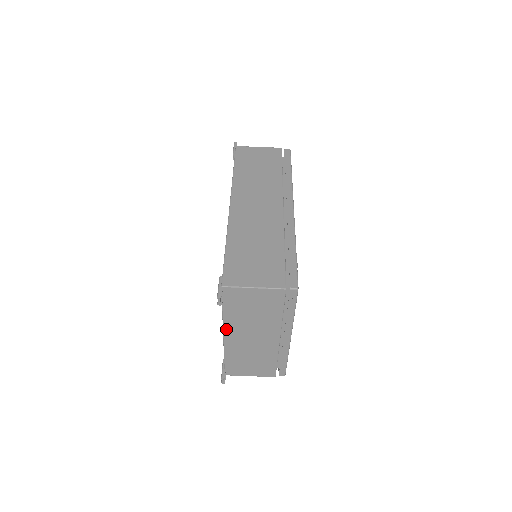
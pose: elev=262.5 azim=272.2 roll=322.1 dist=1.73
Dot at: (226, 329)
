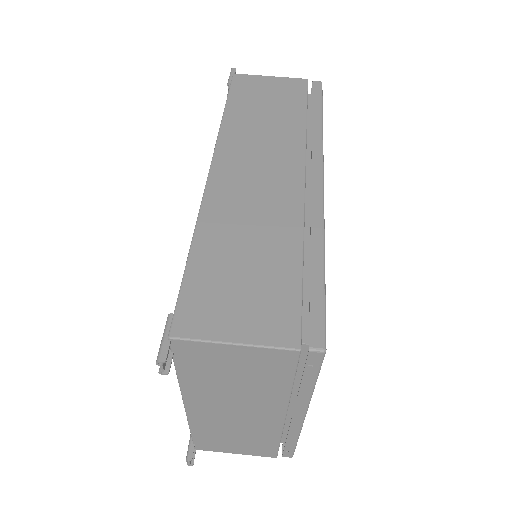
Dot at: (188, 398)
